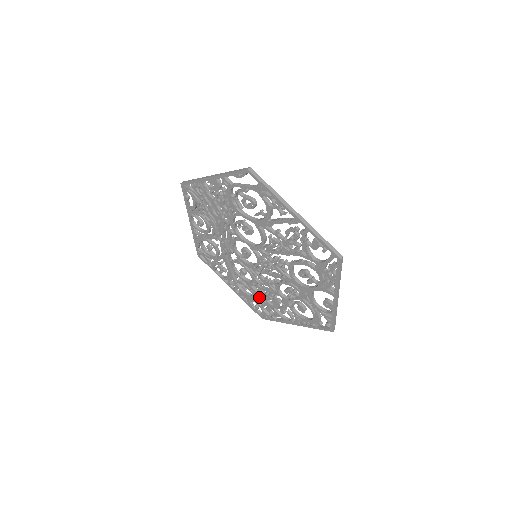
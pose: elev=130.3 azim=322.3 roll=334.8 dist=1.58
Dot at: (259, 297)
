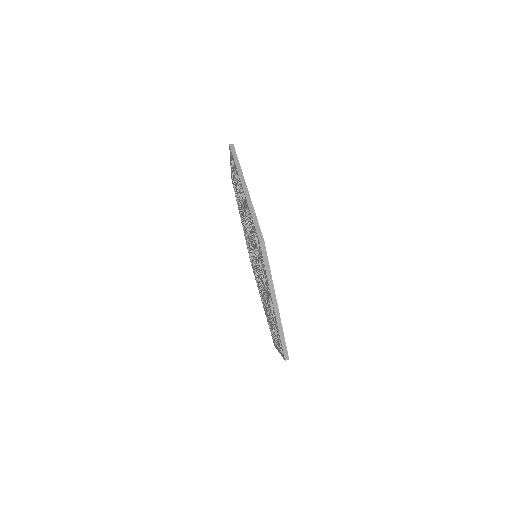
Dot at: occluded
